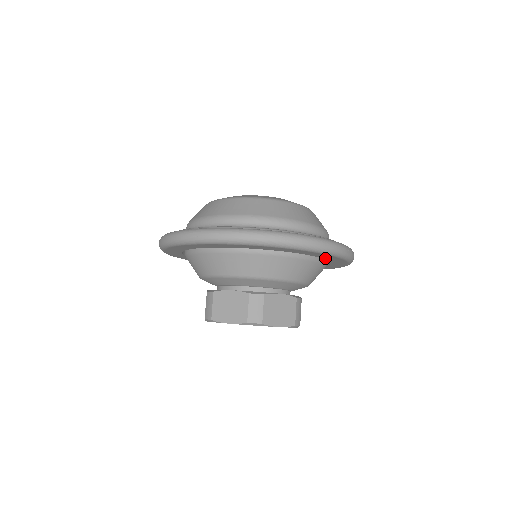
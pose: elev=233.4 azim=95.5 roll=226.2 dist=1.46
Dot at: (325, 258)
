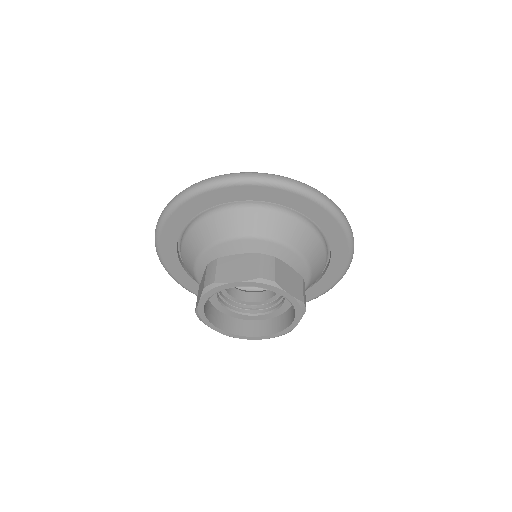
Dot at: (266, 199)
